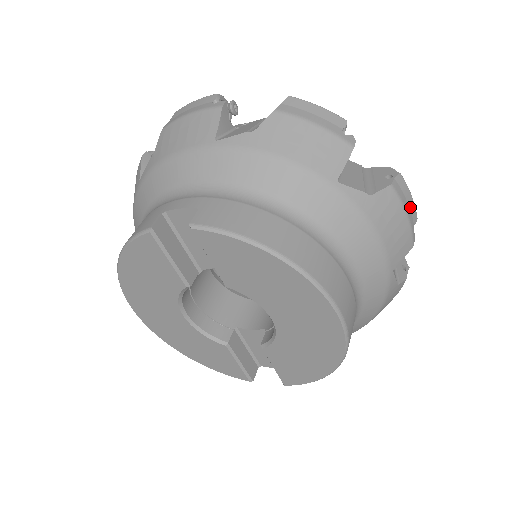
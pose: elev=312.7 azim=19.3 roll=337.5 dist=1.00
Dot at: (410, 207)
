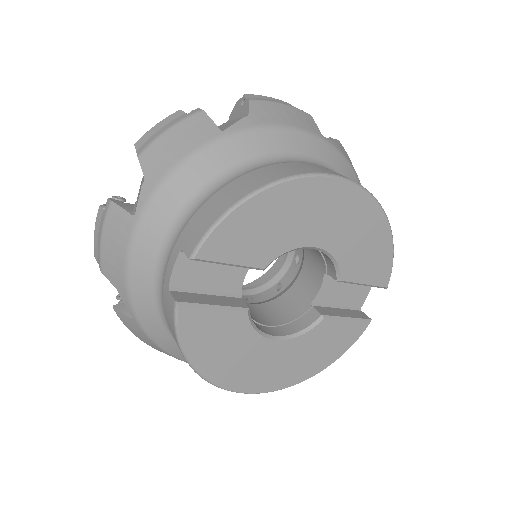
Dot at: (277, 101)
